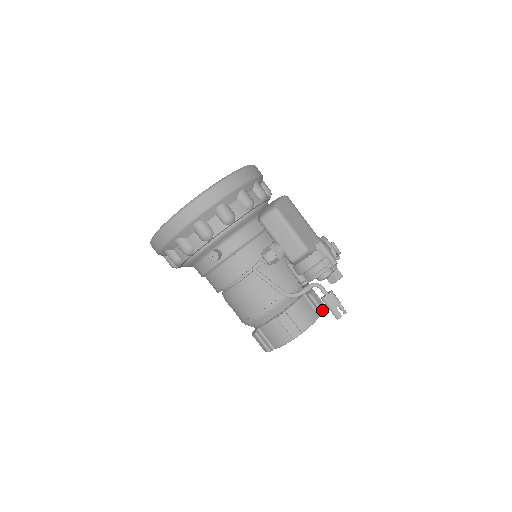
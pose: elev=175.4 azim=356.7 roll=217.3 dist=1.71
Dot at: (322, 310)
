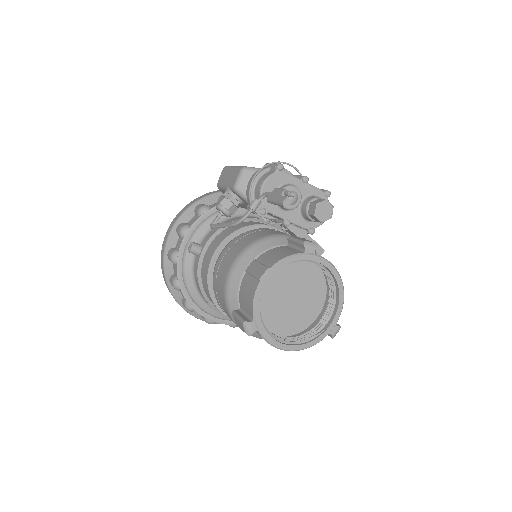
Dot at: (302, 241)
